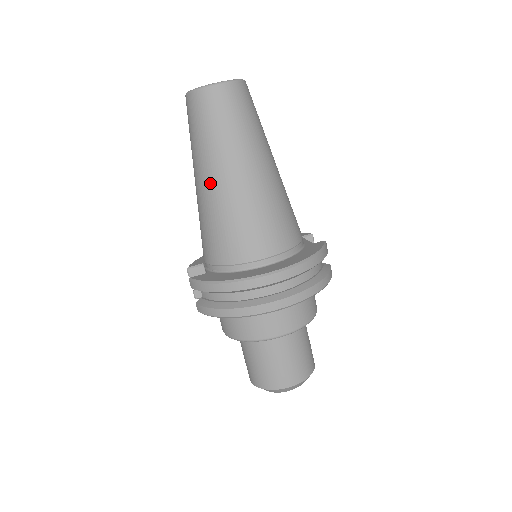
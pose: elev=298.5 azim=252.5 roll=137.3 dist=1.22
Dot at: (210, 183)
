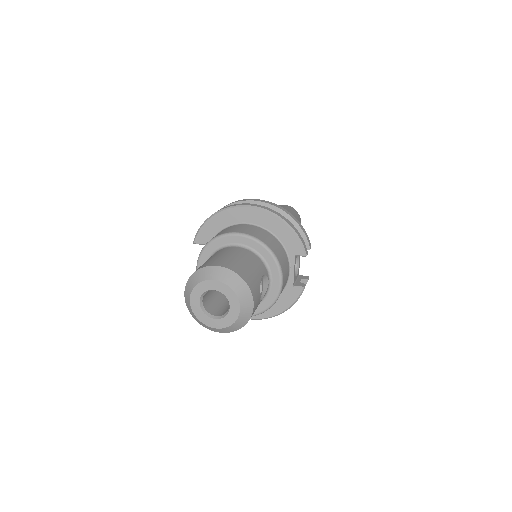
Dot at: occluded
